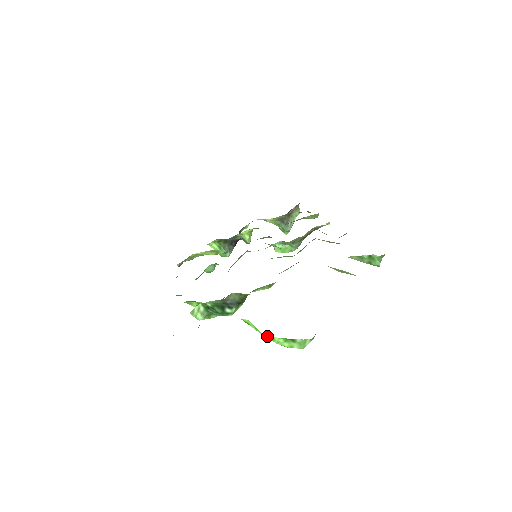
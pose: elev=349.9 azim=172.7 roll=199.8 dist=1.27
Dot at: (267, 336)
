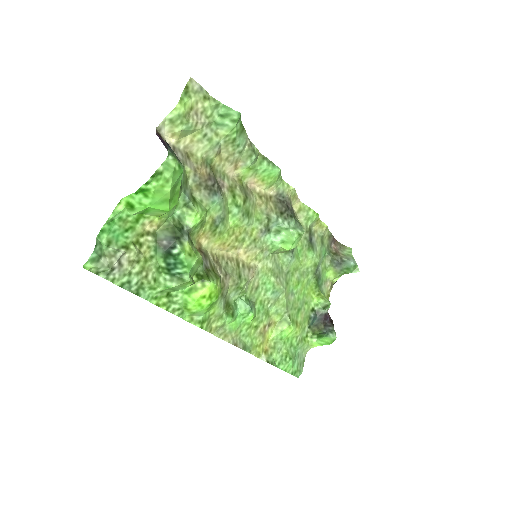
Dot at: (142, 192)
